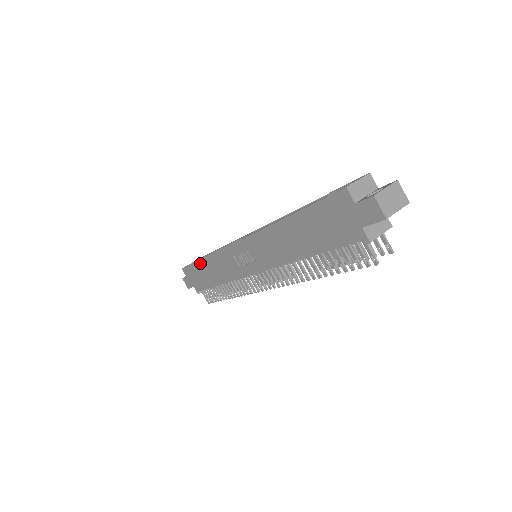
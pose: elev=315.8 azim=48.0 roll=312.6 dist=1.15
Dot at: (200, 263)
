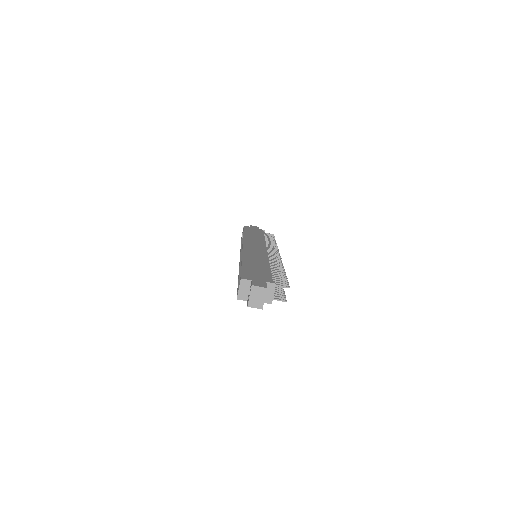
Dot at: occluded
